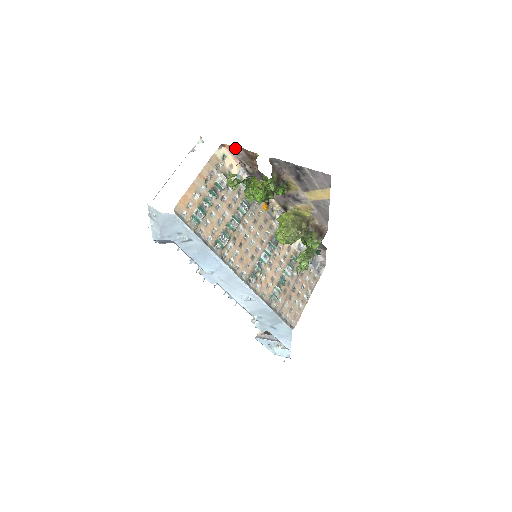
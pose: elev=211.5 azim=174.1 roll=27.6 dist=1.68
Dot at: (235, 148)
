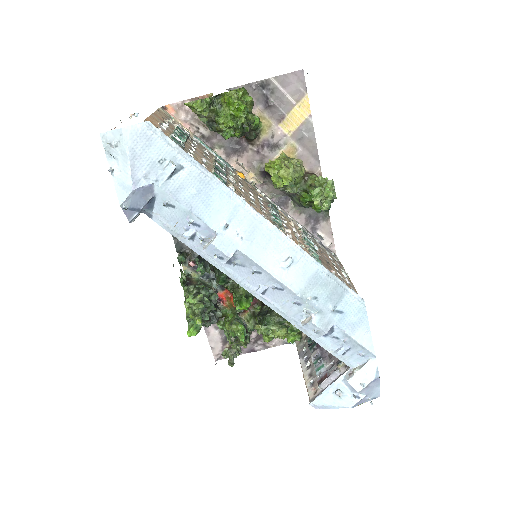
Dot at: (180, 105)
